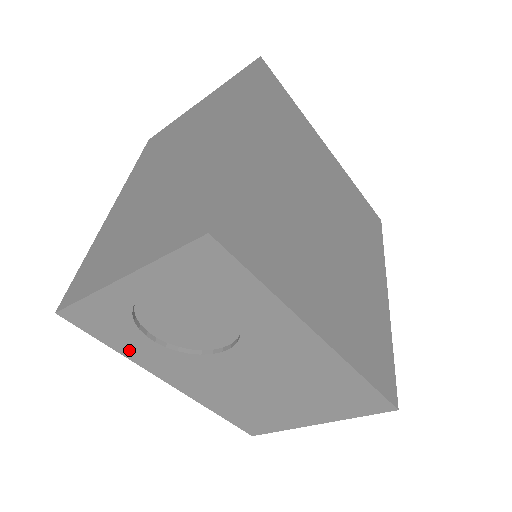
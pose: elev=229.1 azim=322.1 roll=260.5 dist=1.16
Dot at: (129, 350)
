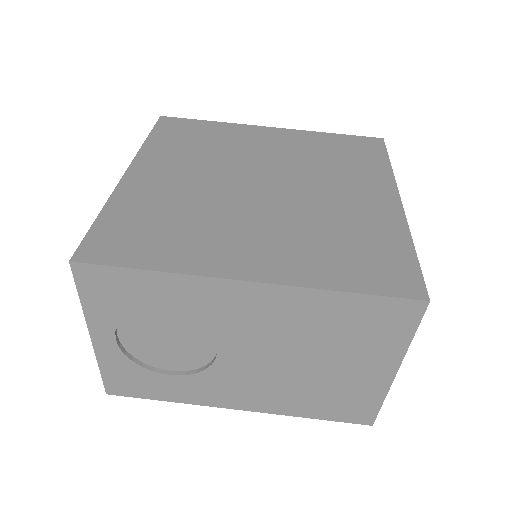
Dot at: (175, 395)
